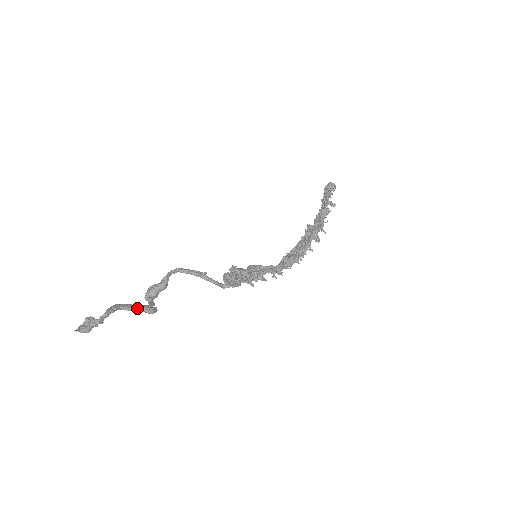
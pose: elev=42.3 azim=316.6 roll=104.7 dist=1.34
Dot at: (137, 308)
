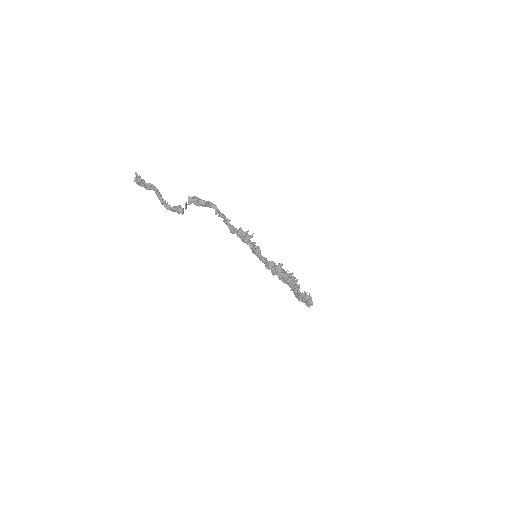
Dot at: (171, 207)
